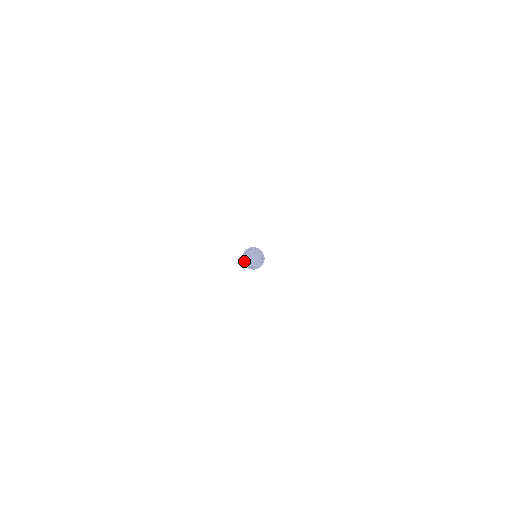
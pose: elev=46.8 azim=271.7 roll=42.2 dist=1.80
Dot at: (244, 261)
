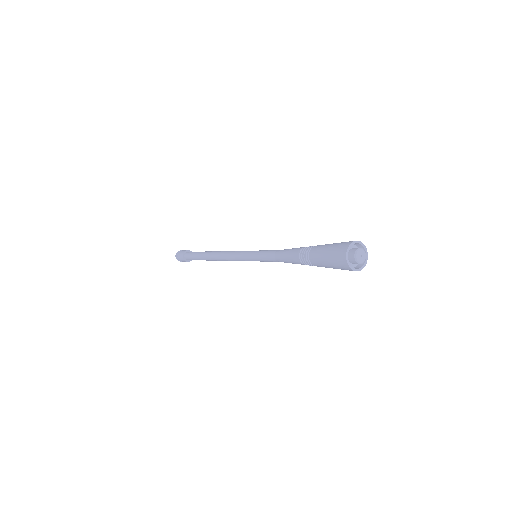
Dot at: (348, 255)
